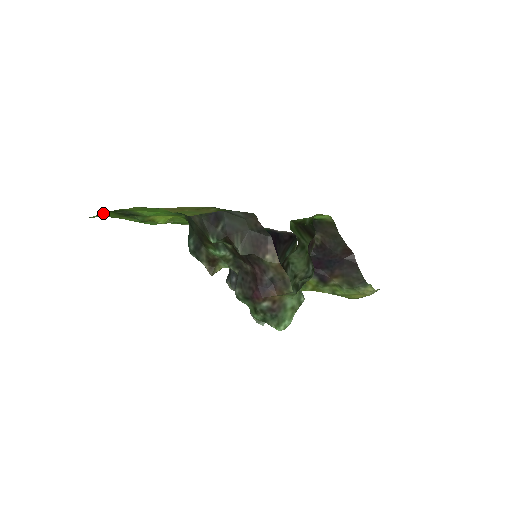
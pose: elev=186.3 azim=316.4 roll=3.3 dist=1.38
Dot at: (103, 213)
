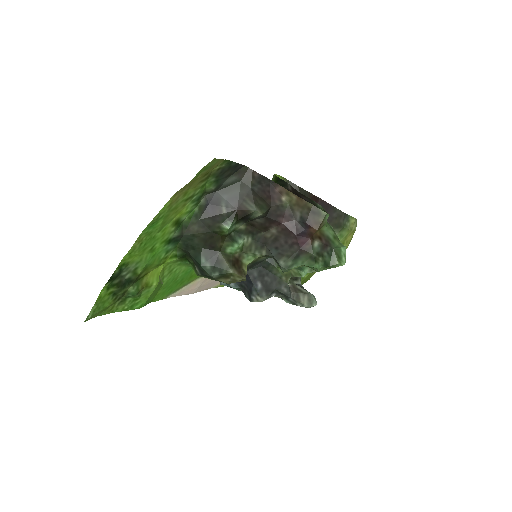
Dot at: (100, 295)
